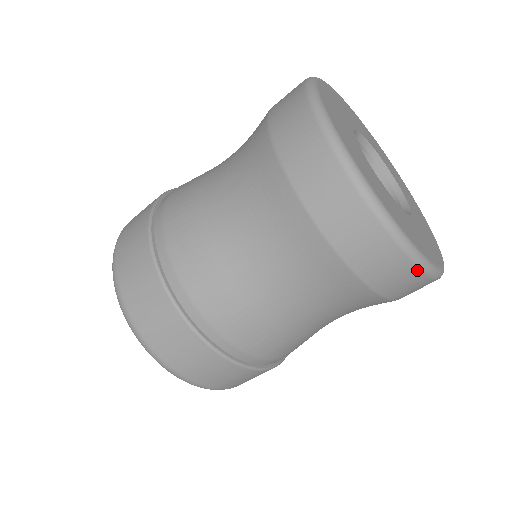
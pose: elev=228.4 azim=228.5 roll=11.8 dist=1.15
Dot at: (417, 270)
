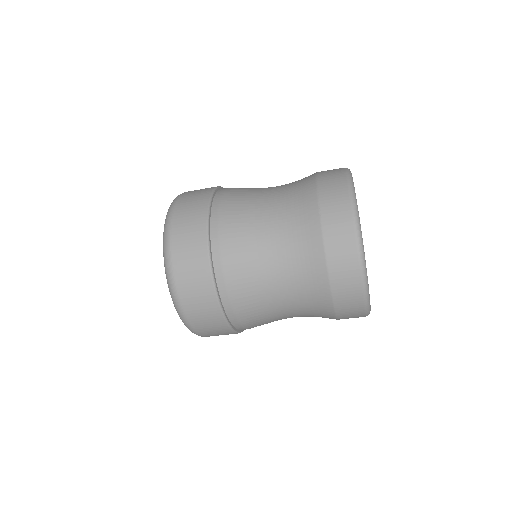
Dot at: (363, 306)
